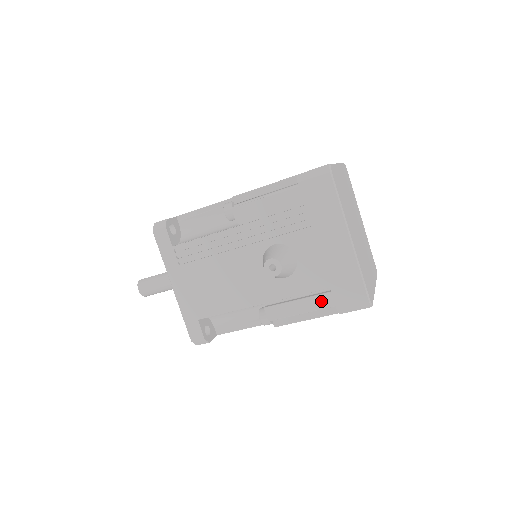
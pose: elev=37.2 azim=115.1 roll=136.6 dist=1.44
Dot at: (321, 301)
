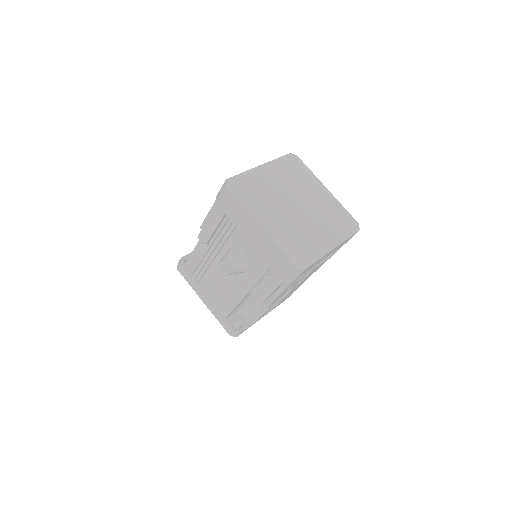
Dot at: (272, 279)
